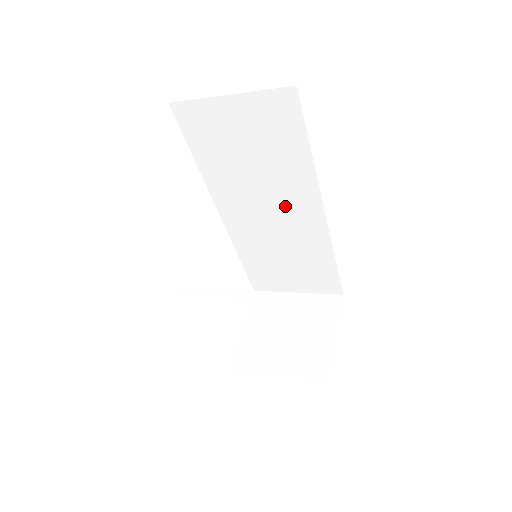
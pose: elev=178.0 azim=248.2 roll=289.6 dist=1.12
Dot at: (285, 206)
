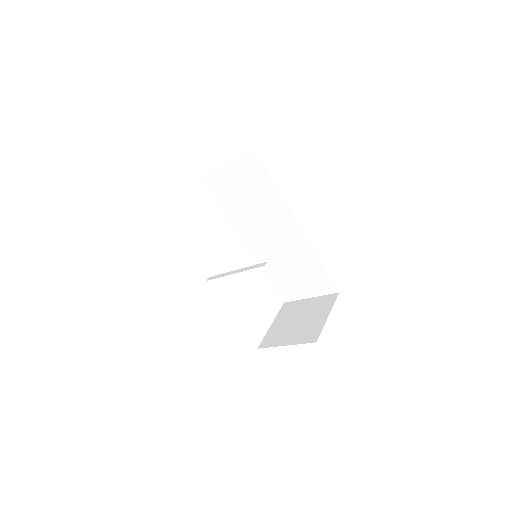
Dot at: (277, 227)
